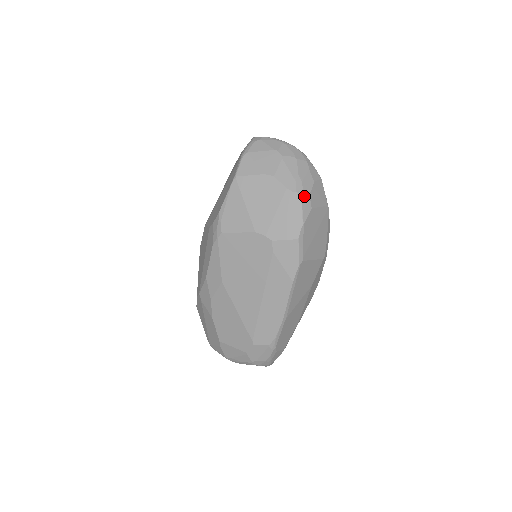
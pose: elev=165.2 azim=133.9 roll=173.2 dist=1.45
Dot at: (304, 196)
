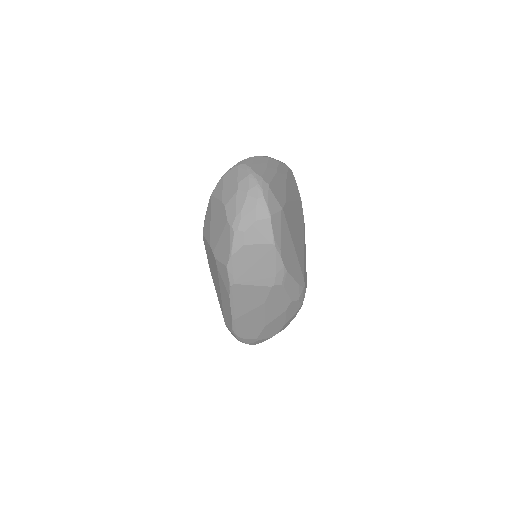
Dot at: (238, 232)
